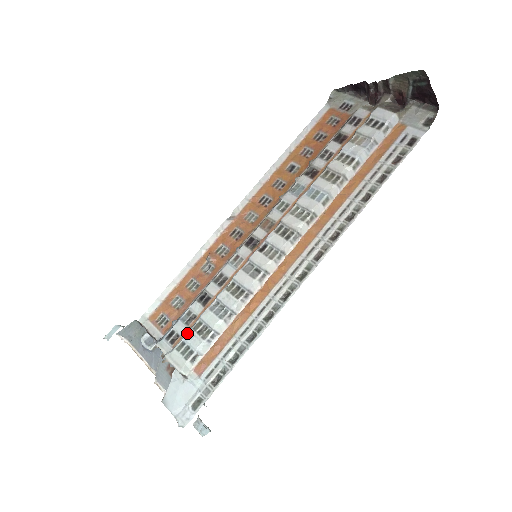
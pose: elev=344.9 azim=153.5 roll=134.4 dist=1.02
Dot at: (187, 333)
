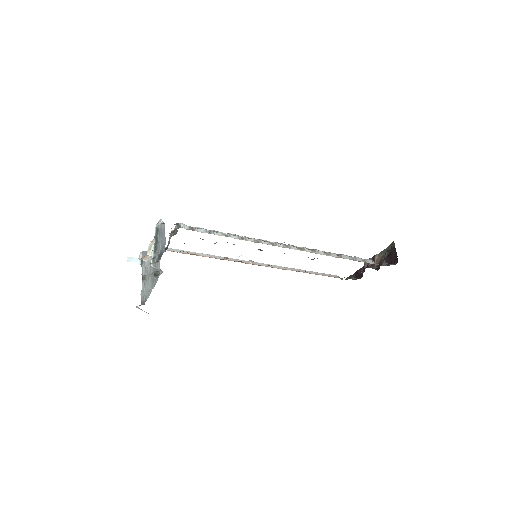
Dot at: occluded
